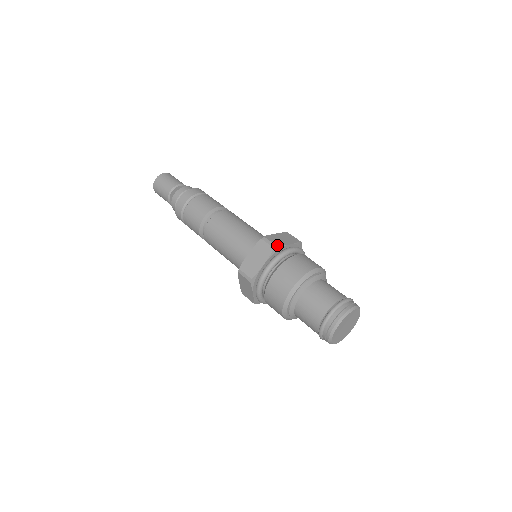
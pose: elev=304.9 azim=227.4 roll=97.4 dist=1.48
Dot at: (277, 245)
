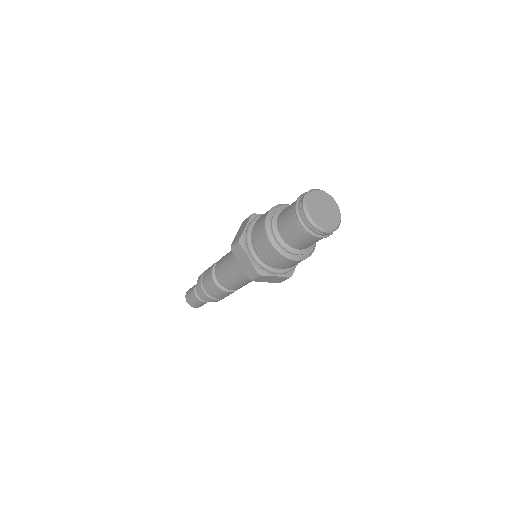
Dot at: (254, 214)
